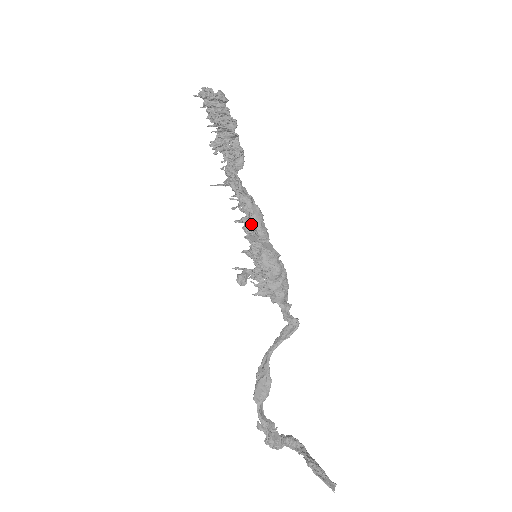
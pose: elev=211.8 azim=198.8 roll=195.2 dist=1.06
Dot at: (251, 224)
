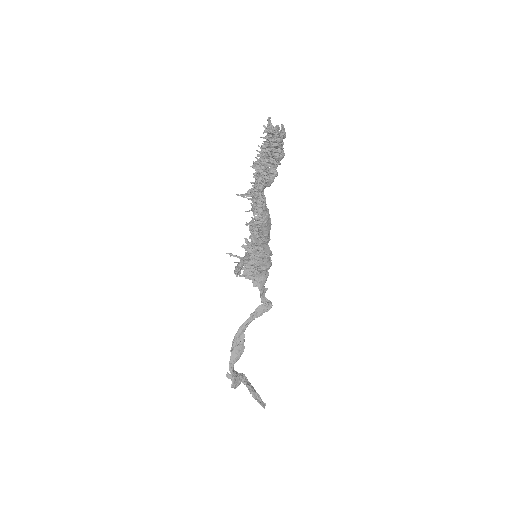
Dot at: (260, 230)
